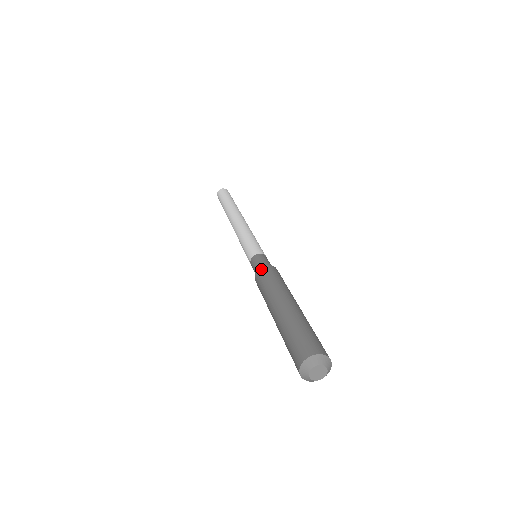
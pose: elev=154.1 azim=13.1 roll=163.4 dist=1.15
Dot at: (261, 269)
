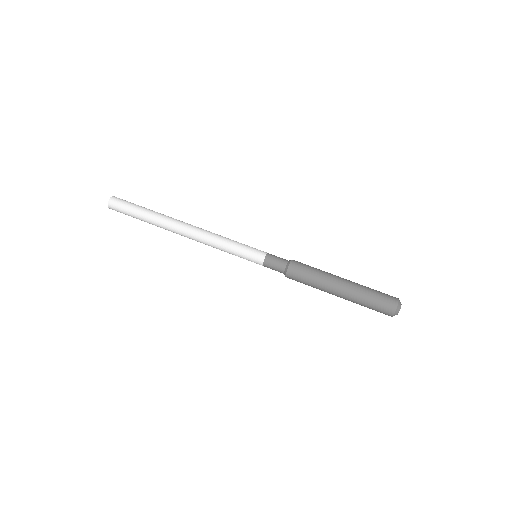
Dot at: (290, 273)
